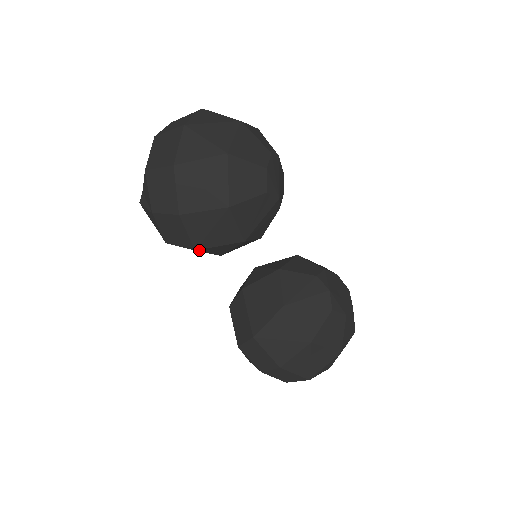
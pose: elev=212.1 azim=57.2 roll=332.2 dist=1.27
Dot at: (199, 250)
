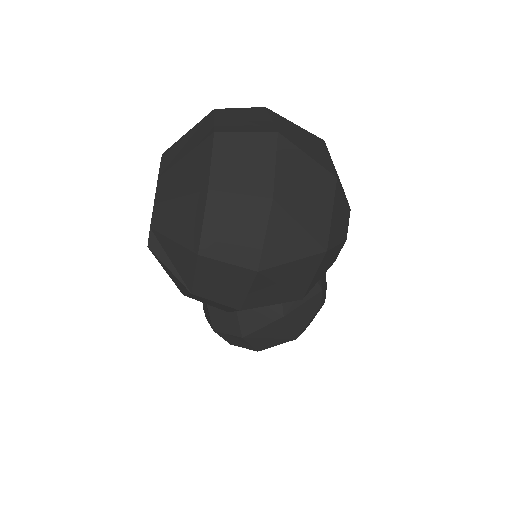
Dot at: occluded
